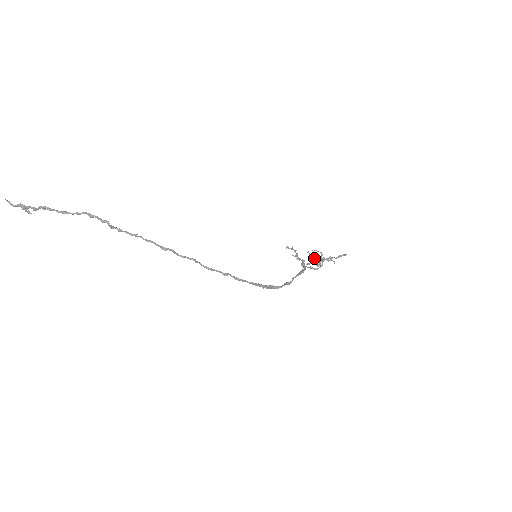
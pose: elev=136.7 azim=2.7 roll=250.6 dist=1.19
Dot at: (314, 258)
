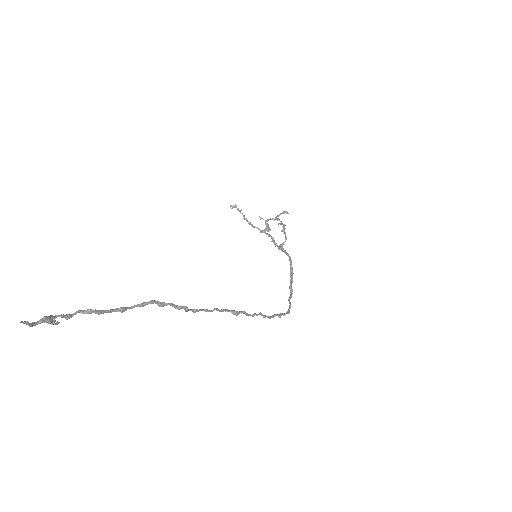
Dot at: occluded
